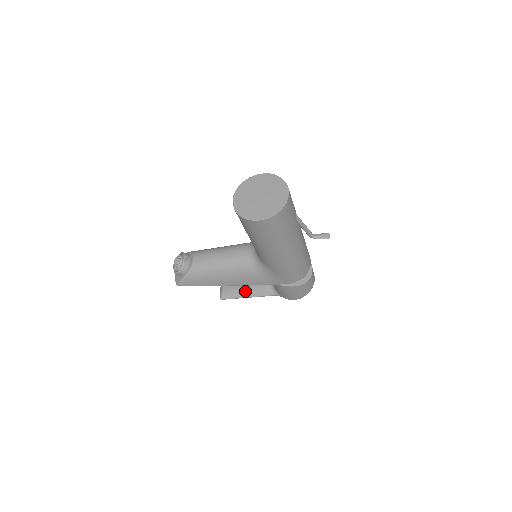
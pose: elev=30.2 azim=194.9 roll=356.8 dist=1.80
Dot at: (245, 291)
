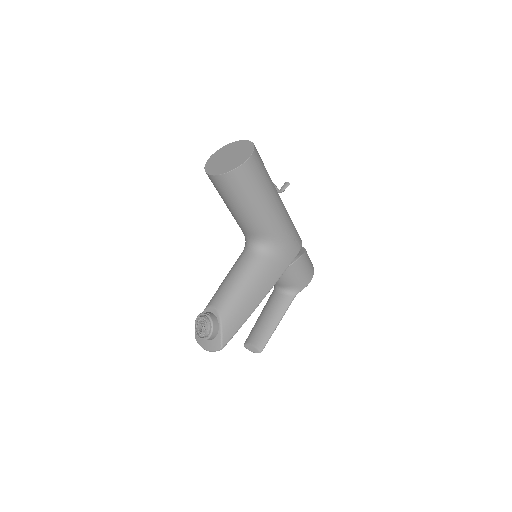
Dot at: (271, 321)
